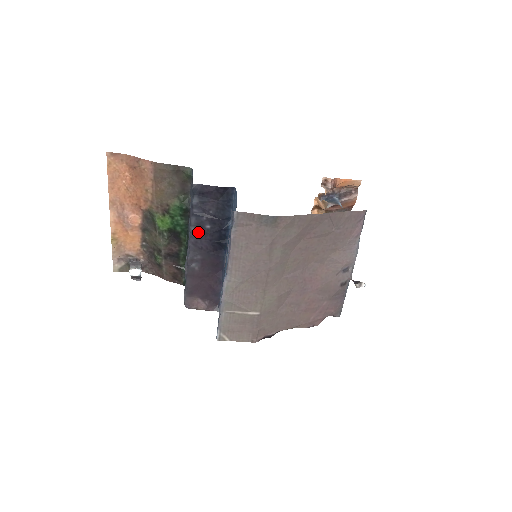
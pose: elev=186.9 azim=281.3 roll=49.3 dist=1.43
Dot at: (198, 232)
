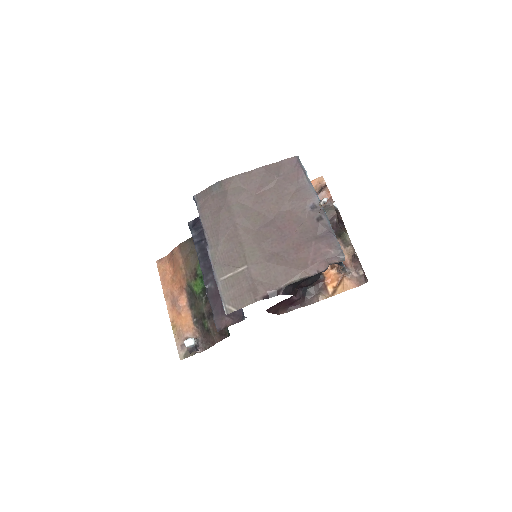
Dot at: (203, 255)
